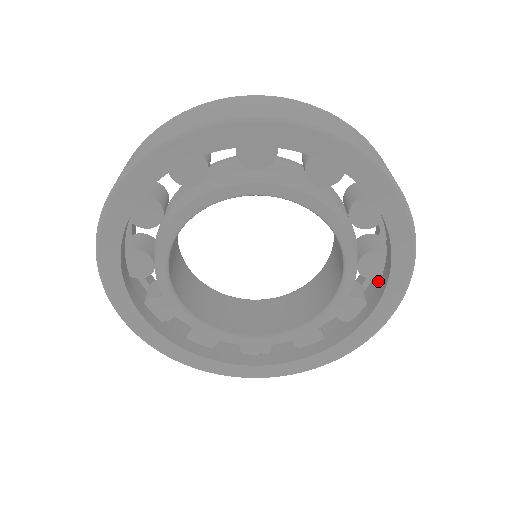
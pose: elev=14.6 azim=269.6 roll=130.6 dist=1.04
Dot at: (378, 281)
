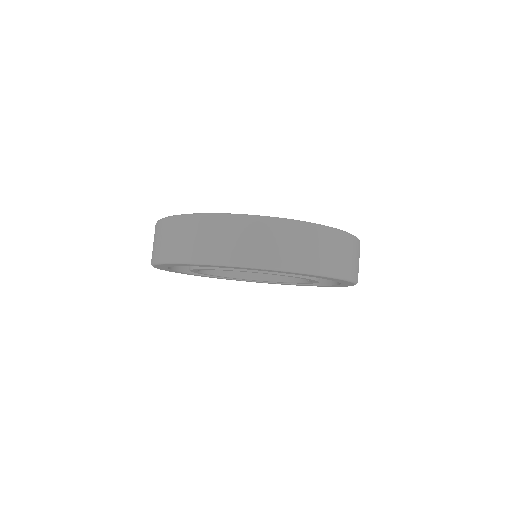
Dot at: occluded
